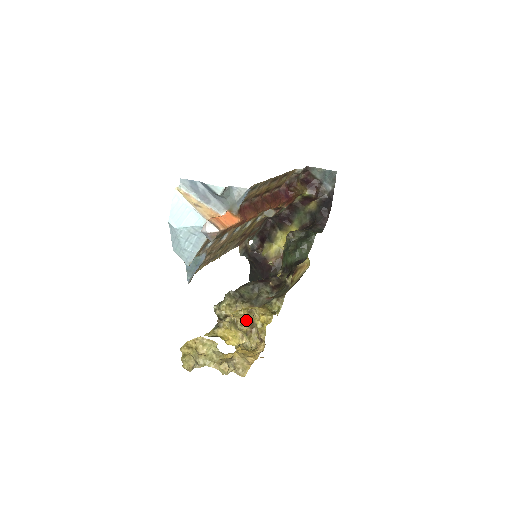
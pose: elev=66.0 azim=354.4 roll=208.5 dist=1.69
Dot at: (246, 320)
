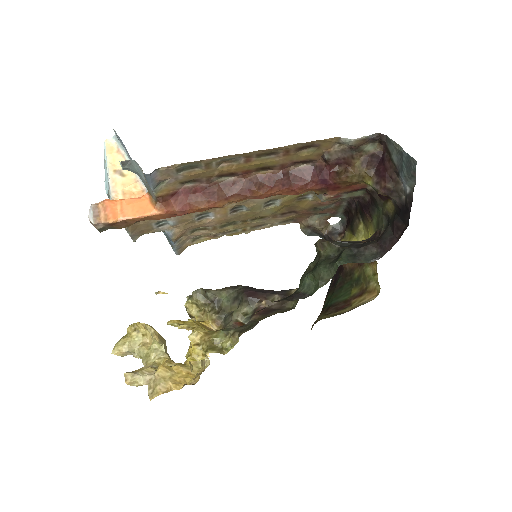
Dot at: occluded
